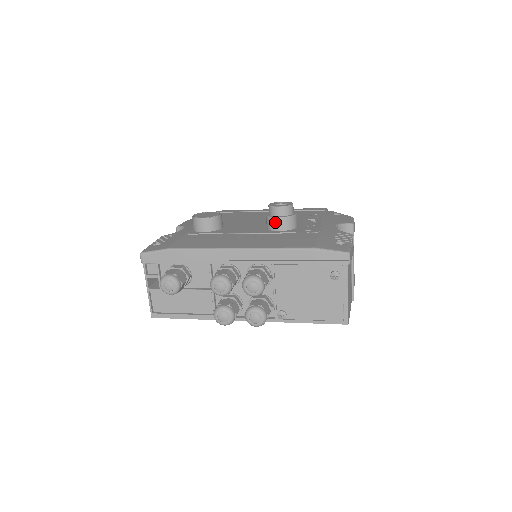
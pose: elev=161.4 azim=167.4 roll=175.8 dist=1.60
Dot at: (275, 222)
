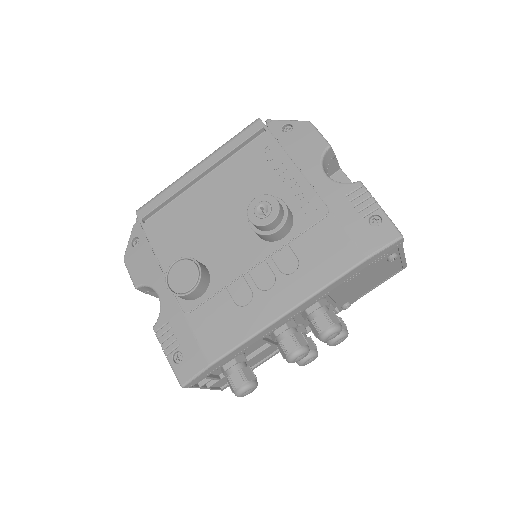
Dot at: (275, 236)
